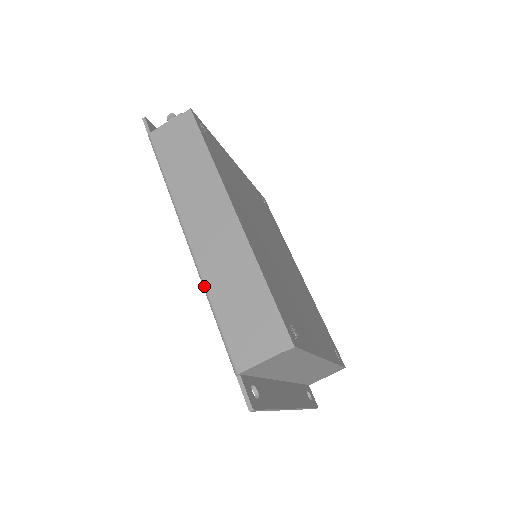
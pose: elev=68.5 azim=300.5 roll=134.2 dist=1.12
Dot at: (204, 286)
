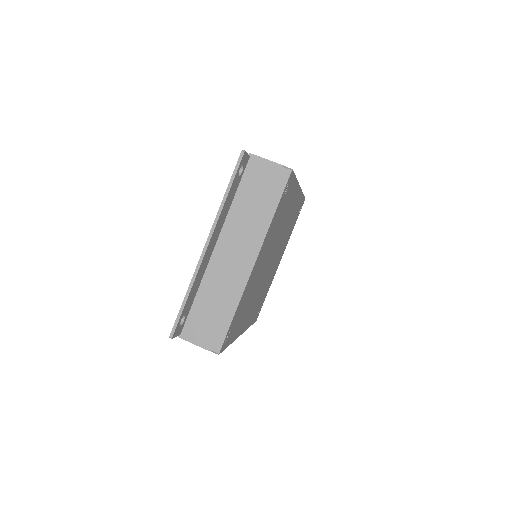
Dot at: occluded
